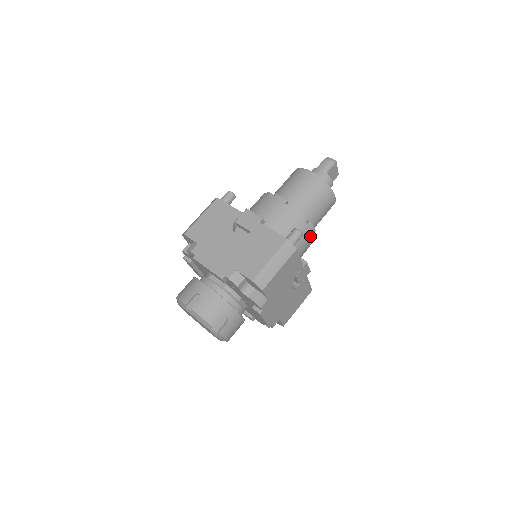
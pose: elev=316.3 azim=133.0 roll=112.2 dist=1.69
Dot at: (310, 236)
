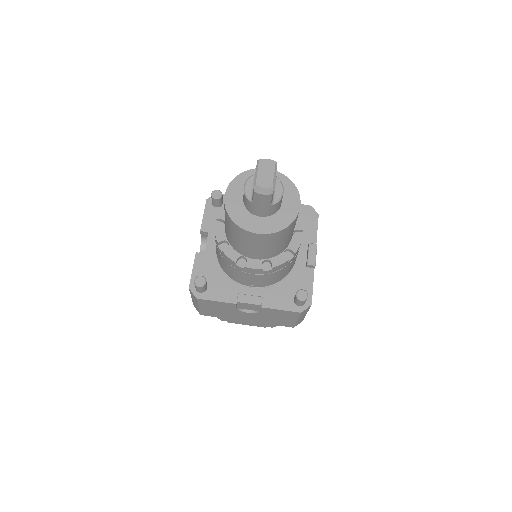
Dot at: occluded
